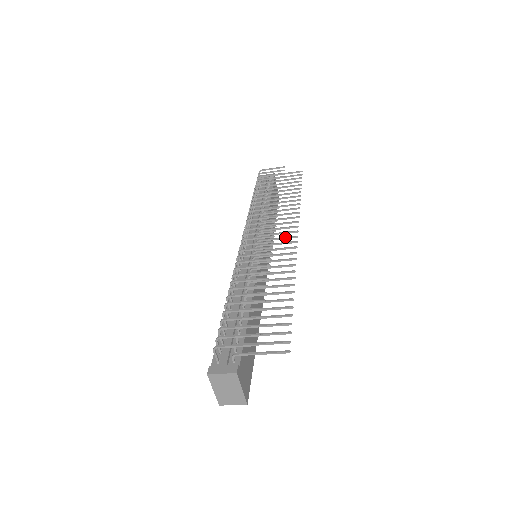
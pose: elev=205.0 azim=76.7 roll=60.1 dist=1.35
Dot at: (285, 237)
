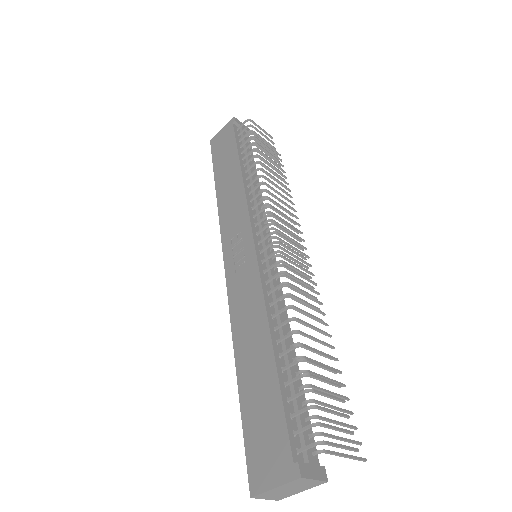
Dot at: (303, 260)
